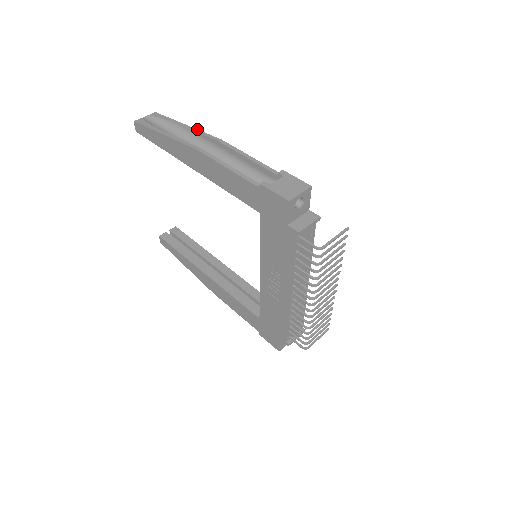
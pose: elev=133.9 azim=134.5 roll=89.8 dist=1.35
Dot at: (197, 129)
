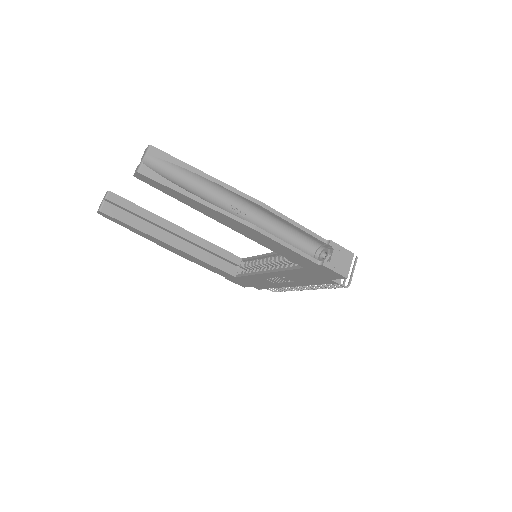
Dot at: (228, 185)
